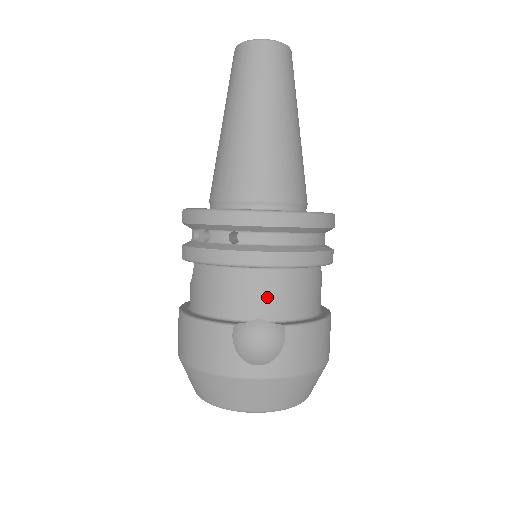
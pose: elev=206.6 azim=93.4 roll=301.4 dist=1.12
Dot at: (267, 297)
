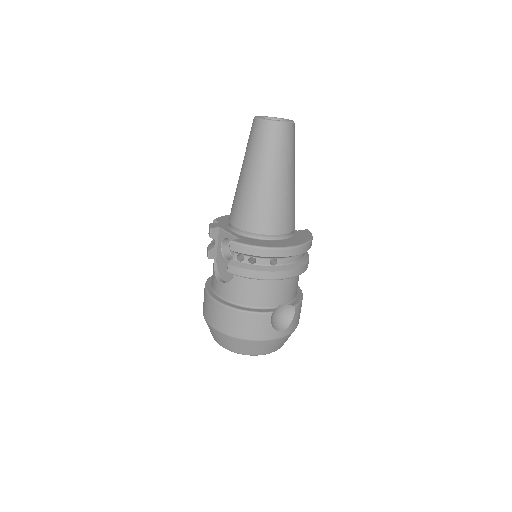
Dot at: (286, 292)
